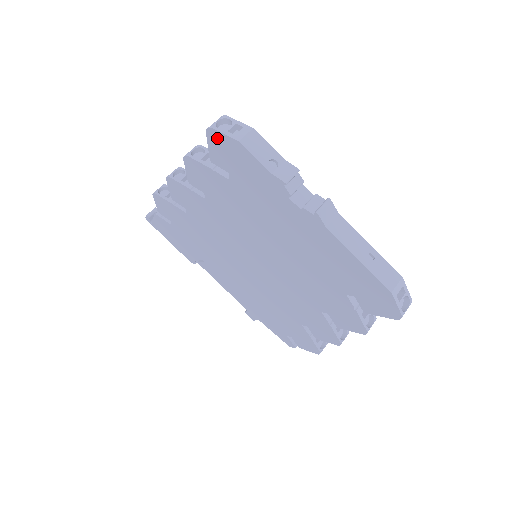
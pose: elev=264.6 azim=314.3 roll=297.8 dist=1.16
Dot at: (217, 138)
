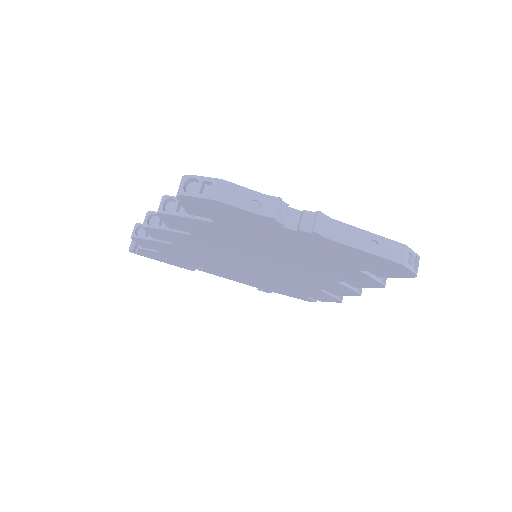
Dot at: (191, 201)
